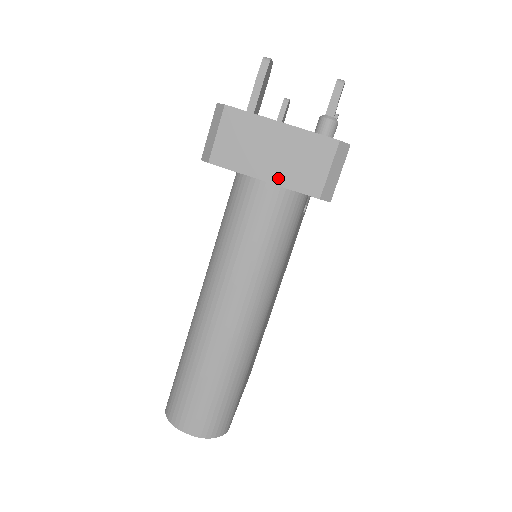
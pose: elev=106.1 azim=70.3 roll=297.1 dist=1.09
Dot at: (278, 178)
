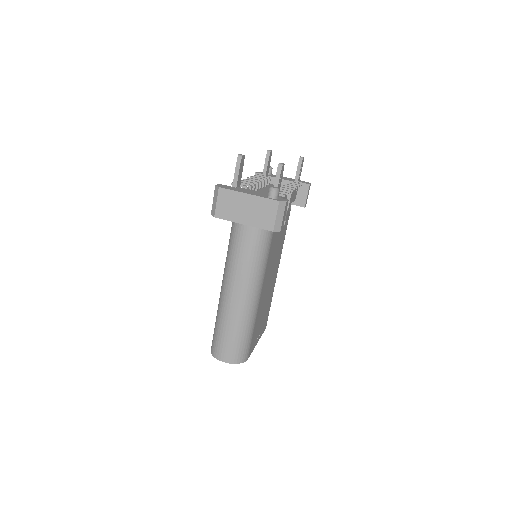
Dot at: (251, 222)
